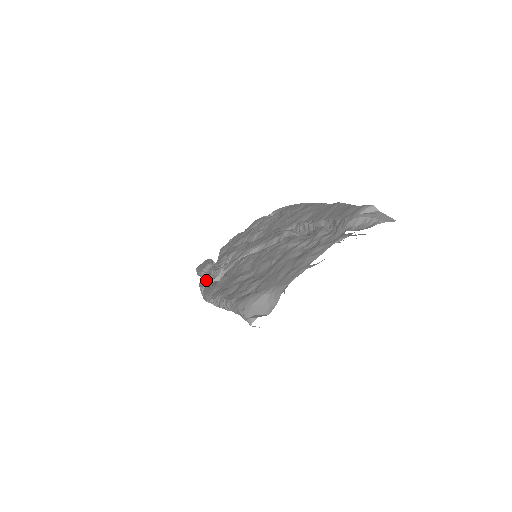
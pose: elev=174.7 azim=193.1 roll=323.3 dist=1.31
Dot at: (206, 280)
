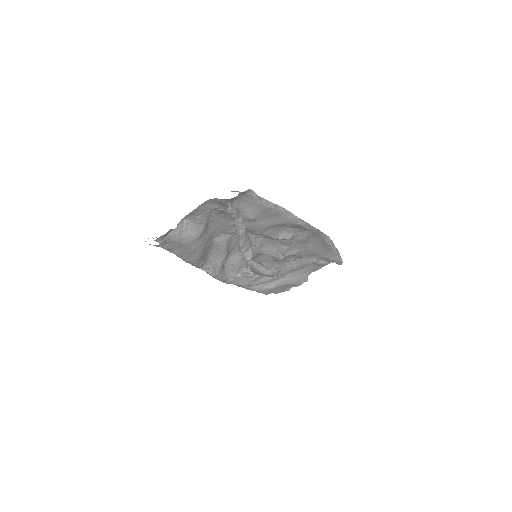
Dot at: occluded
